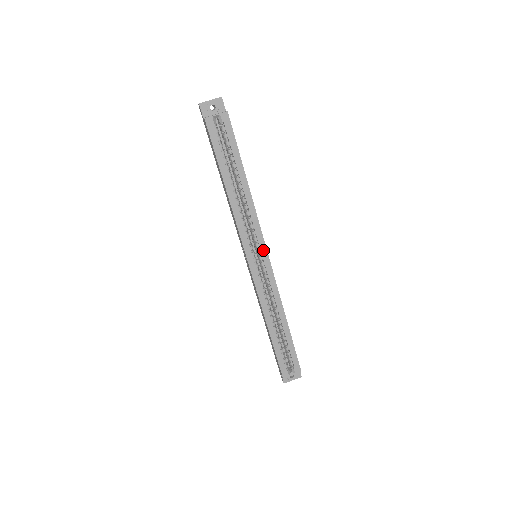
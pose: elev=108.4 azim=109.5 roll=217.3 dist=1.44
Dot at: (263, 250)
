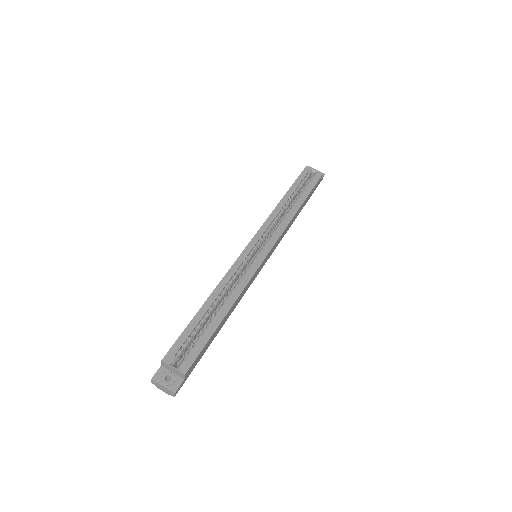
Dot at: (268, 247)
